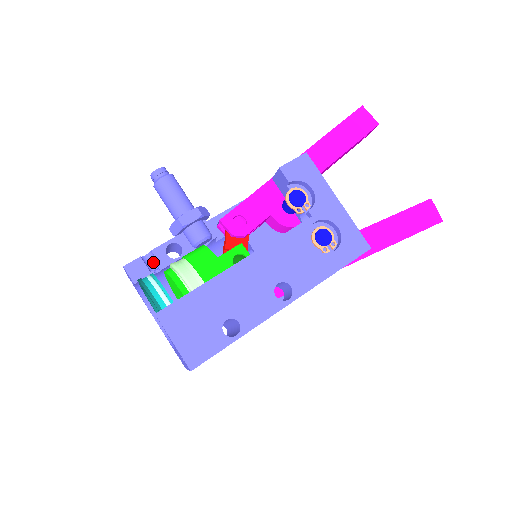
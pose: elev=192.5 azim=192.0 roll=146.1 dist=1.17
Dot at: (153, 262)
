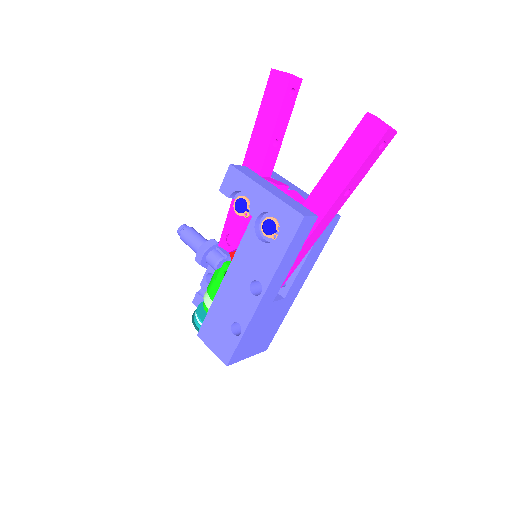
Dot at: occluded
